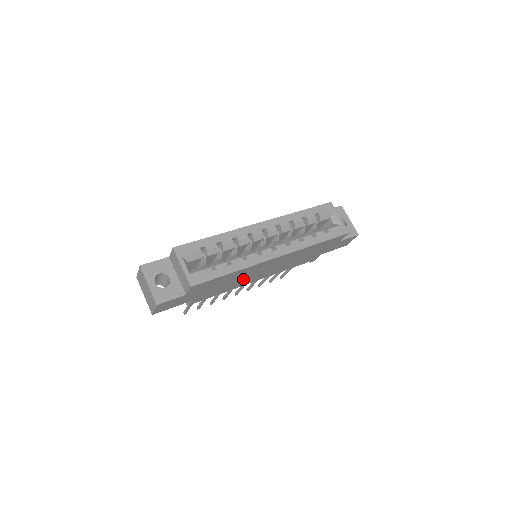
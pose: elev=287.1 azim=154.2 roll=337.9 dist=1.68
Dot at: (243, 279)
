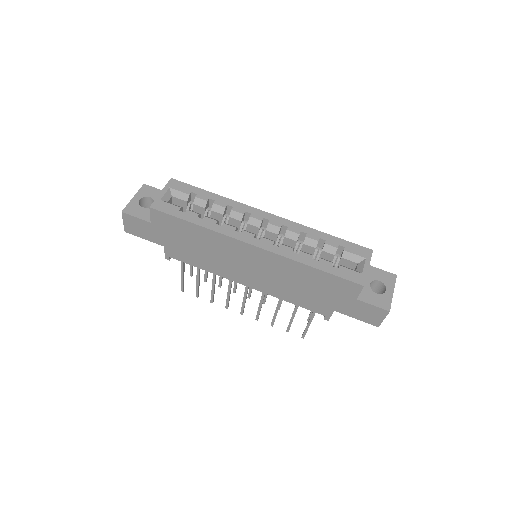
Dot at: (221, 260)
